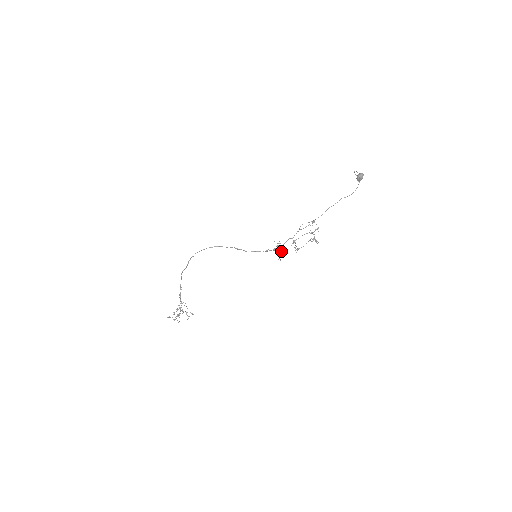
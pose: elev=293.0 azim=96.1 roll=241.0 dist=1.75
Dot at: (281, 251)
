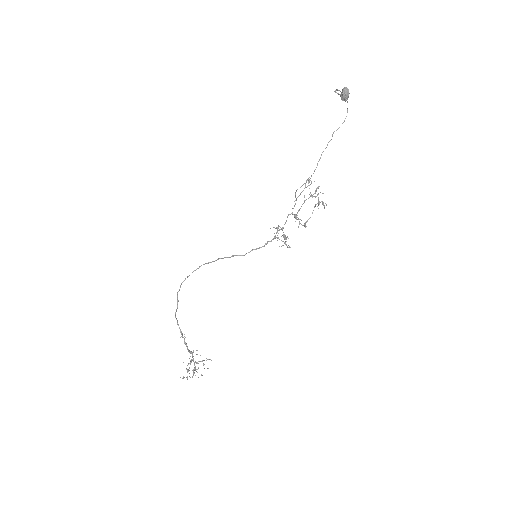
Dot at: (285, 236)
